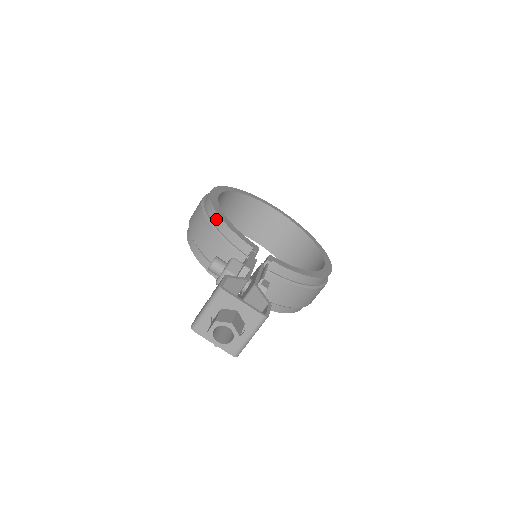
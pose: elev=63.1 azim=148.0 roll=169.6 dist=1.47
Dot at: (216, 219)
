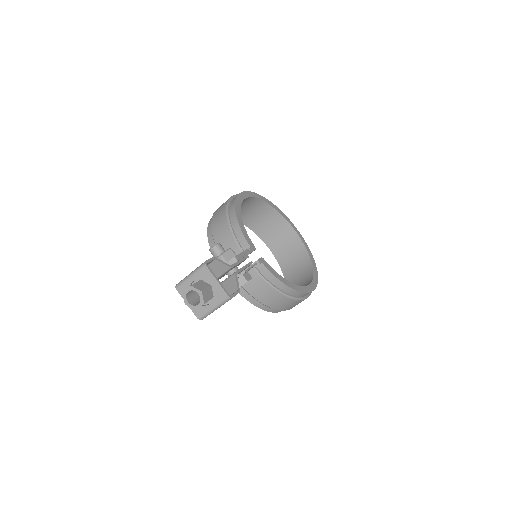
Dot at: (233, 215)
